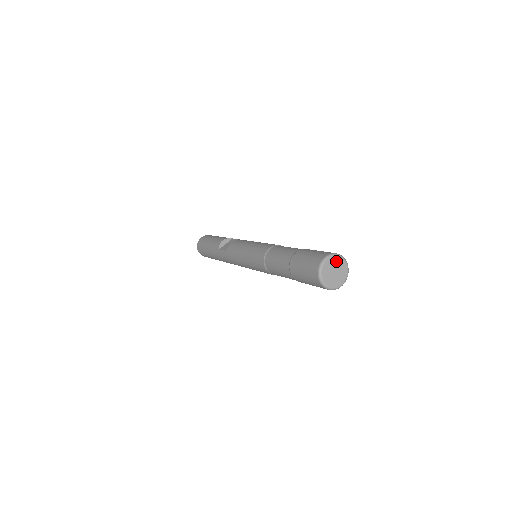
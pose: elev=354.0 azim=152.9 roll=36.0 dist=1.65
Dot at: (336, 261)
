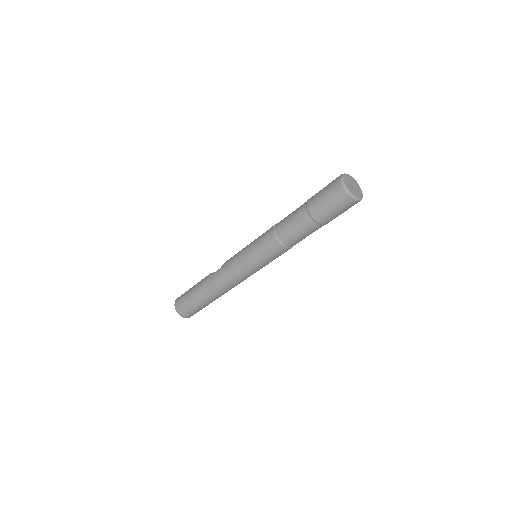
Dot at: (352, 180)
